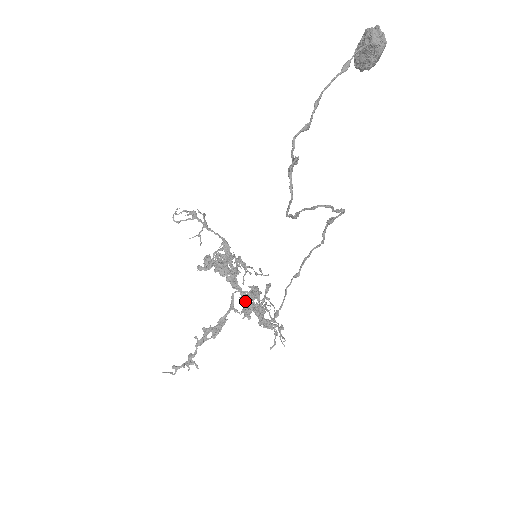
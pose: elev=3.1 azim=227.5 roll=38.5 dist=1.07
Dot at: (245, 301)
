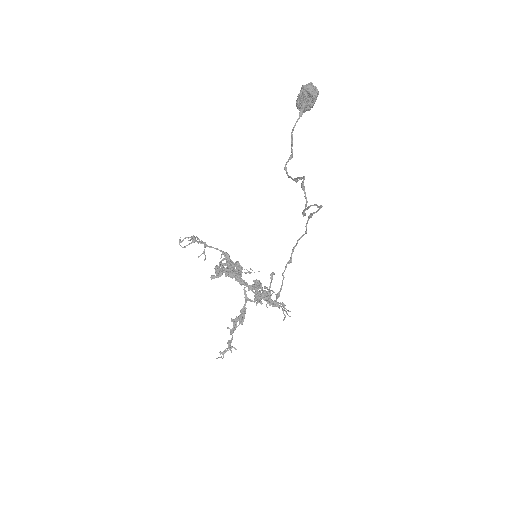
Dot at: (253, 292)
